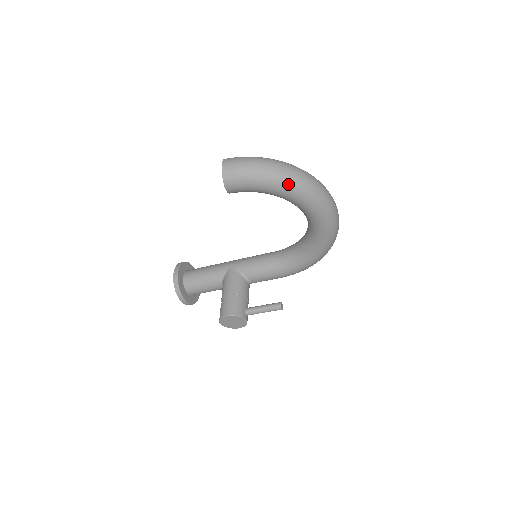
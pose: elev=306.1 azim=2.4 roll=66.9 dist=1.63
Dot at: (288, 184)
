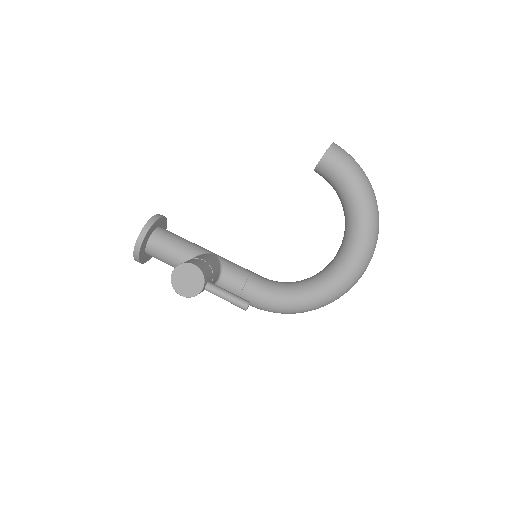
Dot at: (368, 197)
